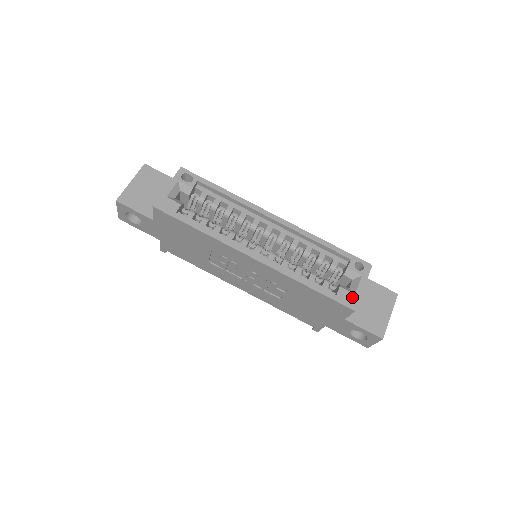
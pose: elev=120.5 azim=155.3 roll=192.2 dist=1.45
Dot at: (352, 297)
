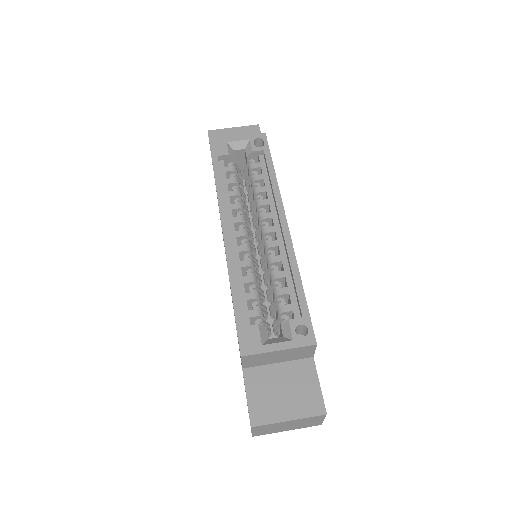
Dot at: (256, 344)
